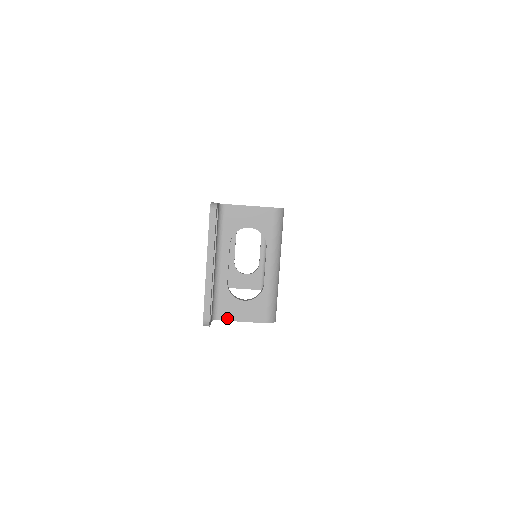
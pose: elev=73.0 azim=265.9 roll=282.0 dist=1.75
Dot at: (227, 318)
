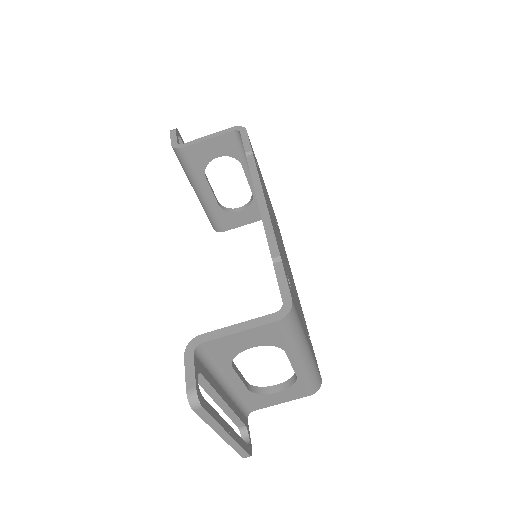
Dot at: (263, 407)
